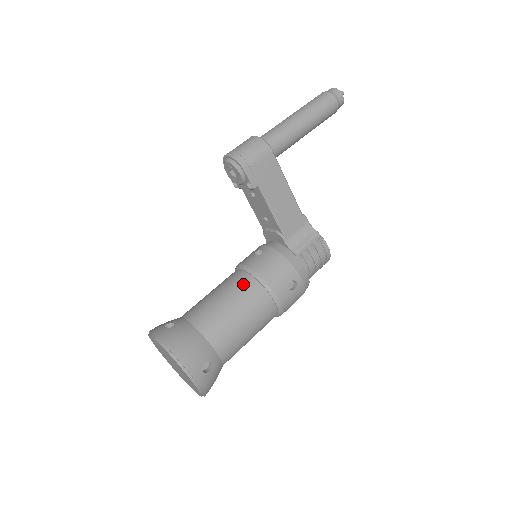
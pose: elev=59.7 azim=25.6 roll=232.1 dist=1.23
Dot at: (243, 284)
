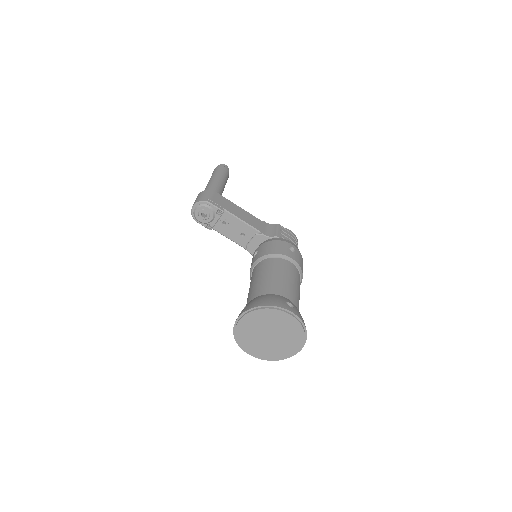
Dot at: (264, 265)
